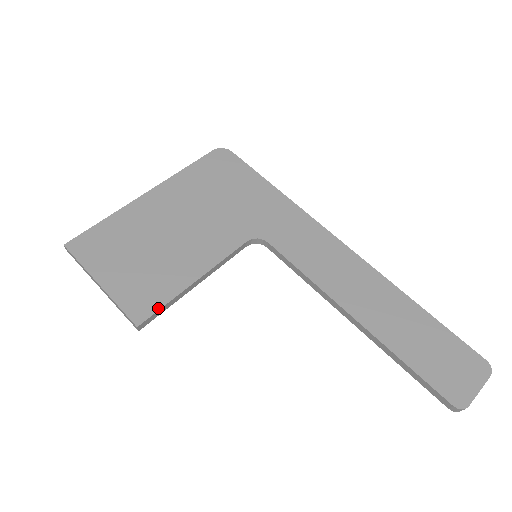
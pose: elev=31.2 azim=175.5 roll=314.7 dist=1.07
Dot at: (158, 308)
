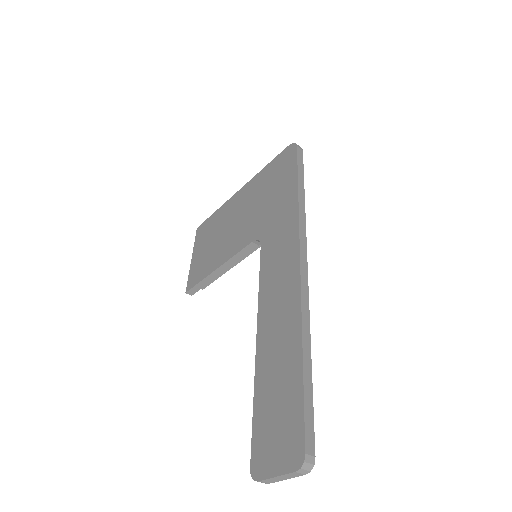
Dot at: (196, 283)
